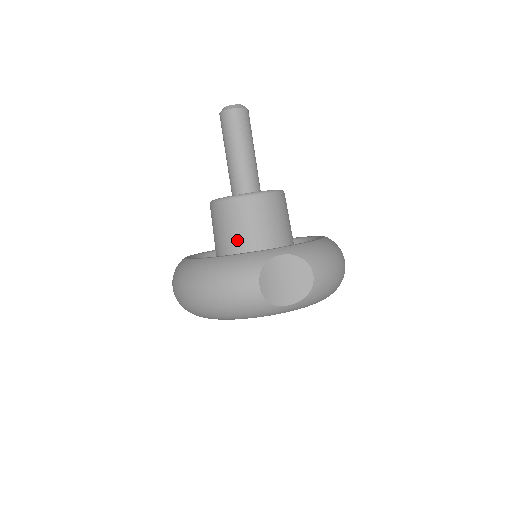
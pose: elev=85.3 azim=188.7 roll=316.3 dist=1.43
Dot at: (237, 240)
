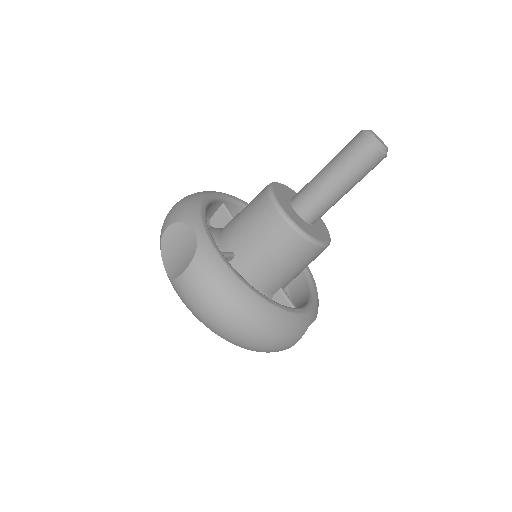
Dot at: (284, 274)
